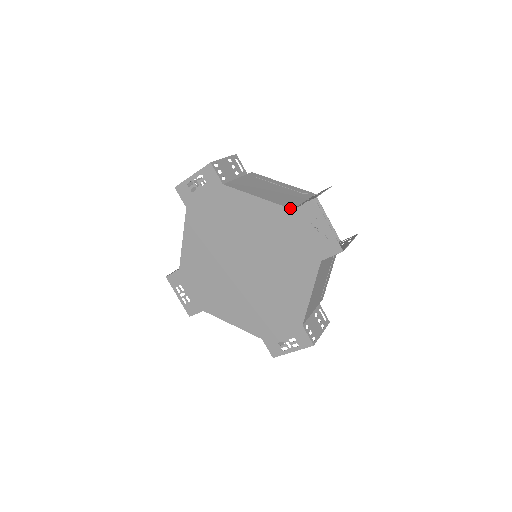
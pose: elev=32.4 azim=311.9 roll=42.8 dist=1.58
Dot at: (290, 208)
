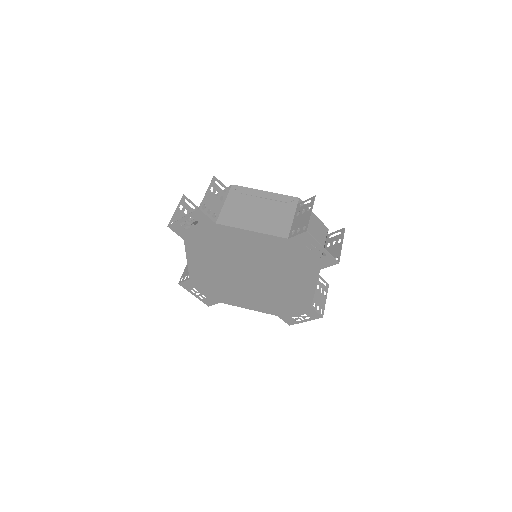
Dot at: (285, 238)
